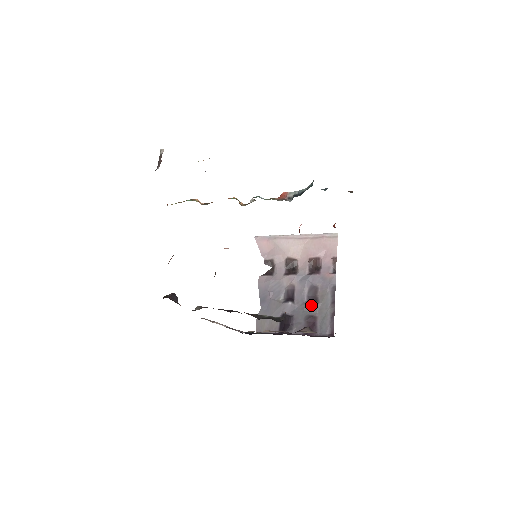
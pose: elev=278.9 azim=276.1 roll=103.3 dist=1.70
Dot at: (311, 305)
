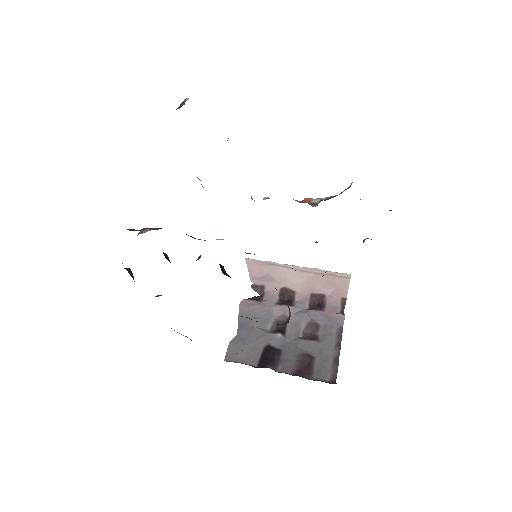
Dot at: (308, 342)
